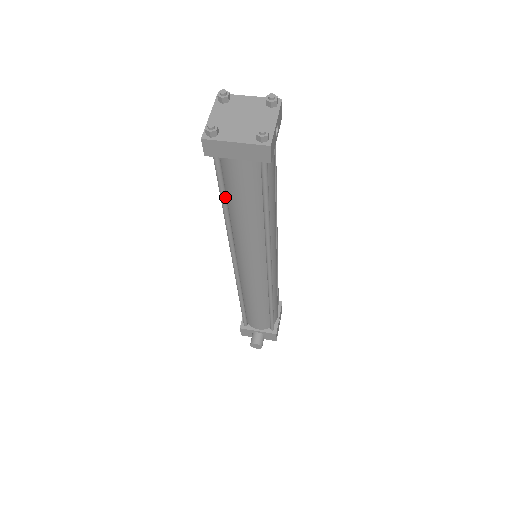
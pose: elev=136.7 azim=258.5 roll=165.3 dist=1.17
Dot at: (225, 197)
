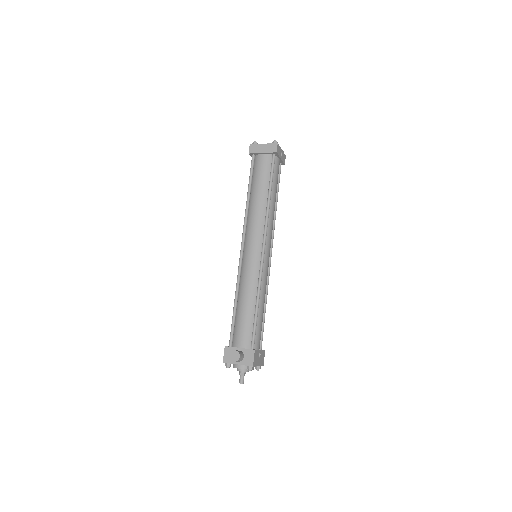
Dot at: (251, 184)
